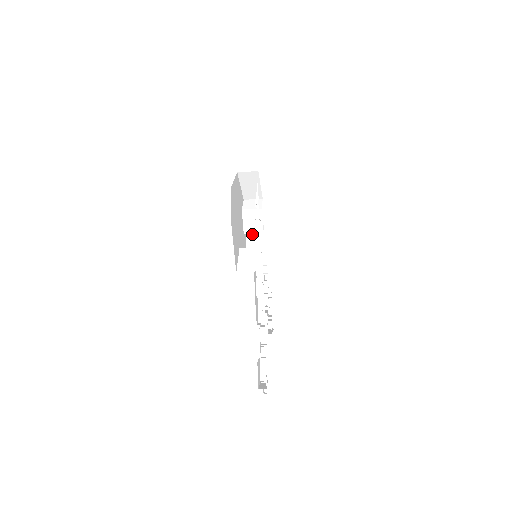
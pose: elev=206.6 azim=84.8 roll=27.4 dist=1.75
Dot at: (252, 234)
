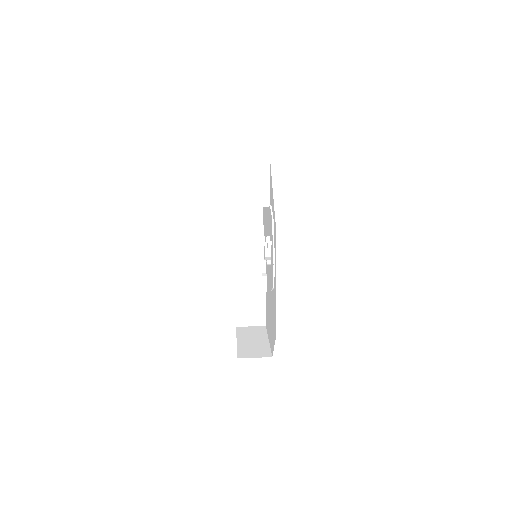
Dot at: occluded
